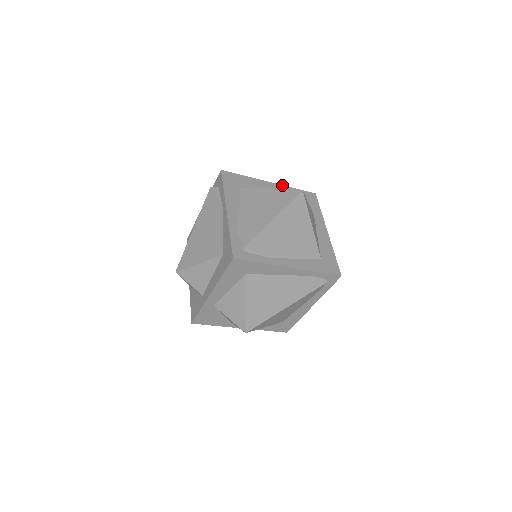
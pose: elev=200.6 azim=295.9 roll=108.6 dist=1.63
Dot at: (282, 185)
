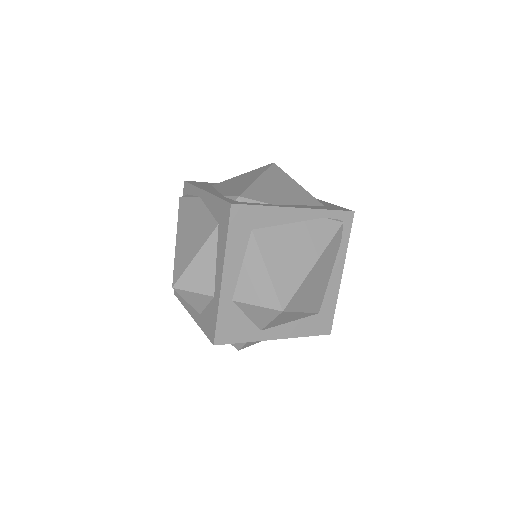
Dot at: occluded
